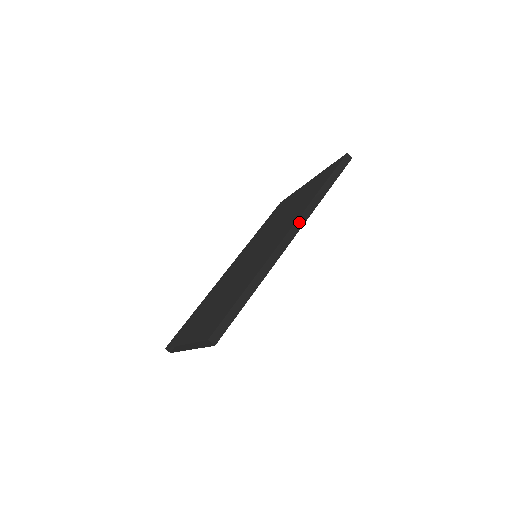
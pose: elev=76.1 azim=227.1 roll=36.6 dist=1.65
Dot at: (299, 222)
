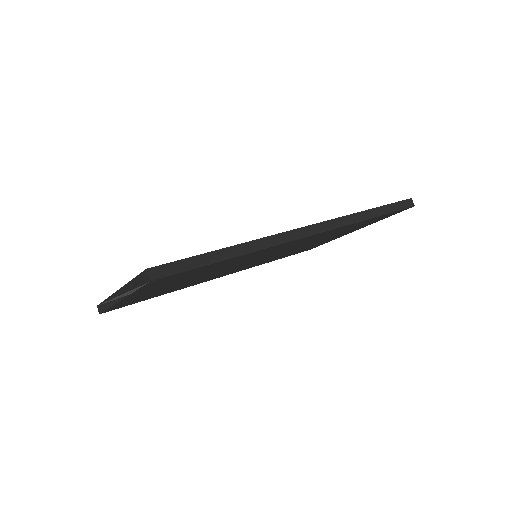
Dot at: (326, 224)
